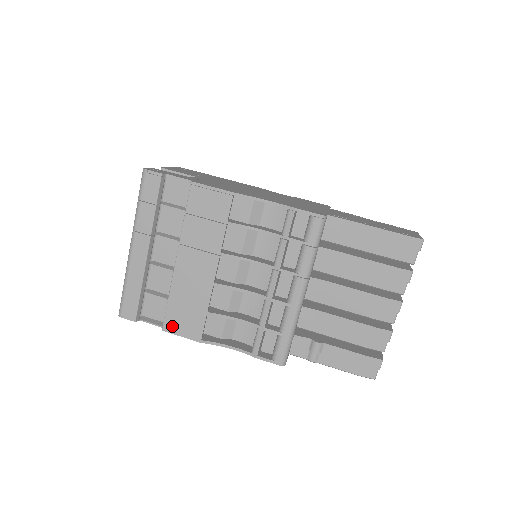
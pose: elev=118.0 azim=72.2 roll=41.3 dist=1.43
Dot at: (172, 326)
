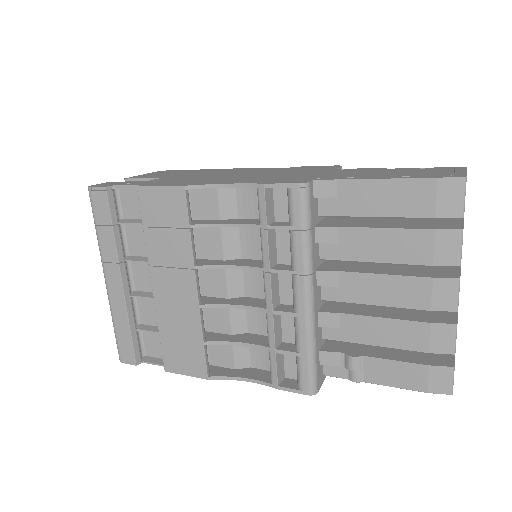
Dot at: (173, 364)
